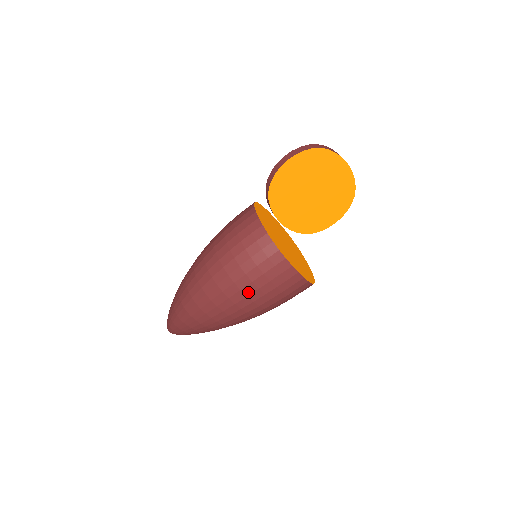
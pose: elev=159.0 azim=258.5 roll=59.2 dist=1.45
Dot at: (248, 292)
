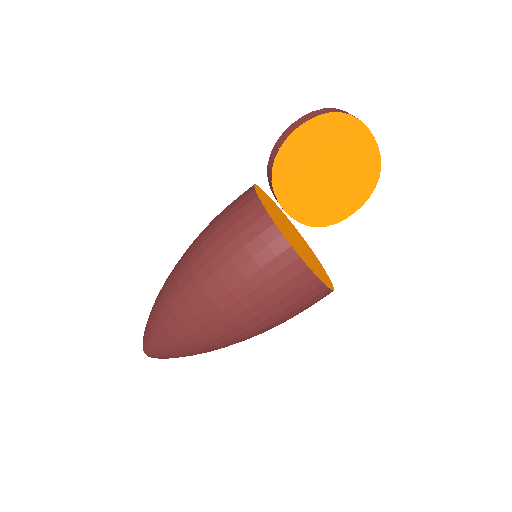
Dot at: (249, 304)
